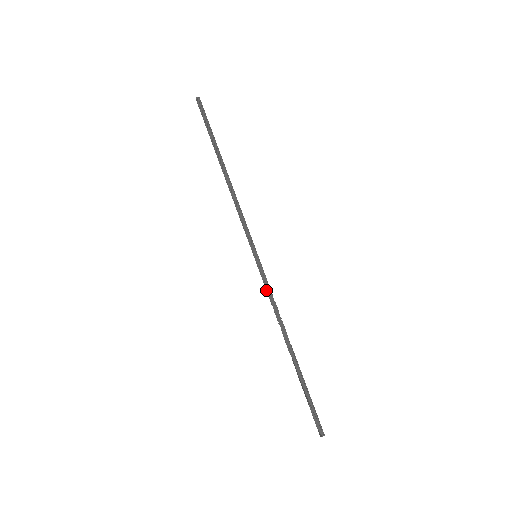
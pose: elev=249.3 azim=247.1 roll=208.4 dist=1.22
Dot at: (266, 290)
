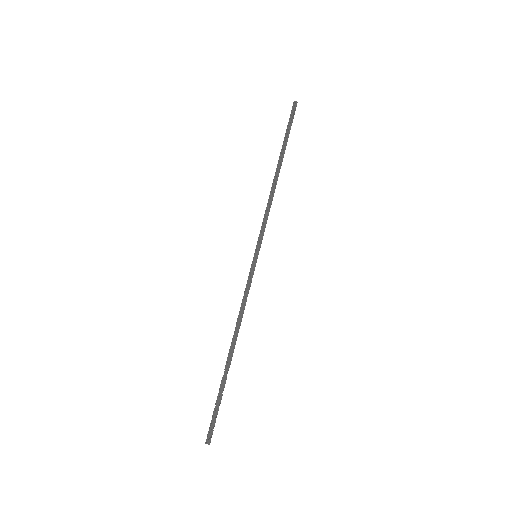
Dot at: (245, 289)
